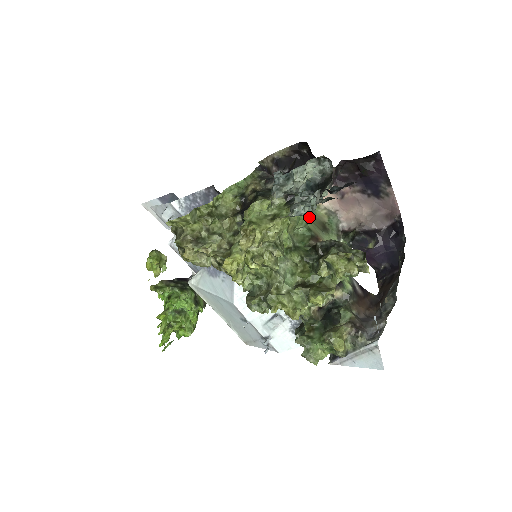
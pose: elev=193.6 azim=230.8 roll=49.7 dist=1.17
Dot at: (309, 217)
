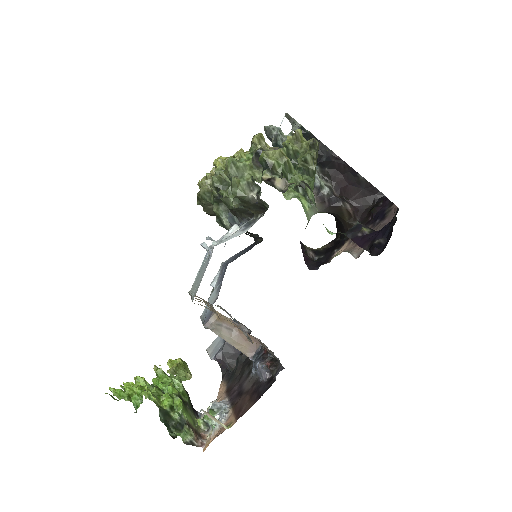
Dot at: occluded
